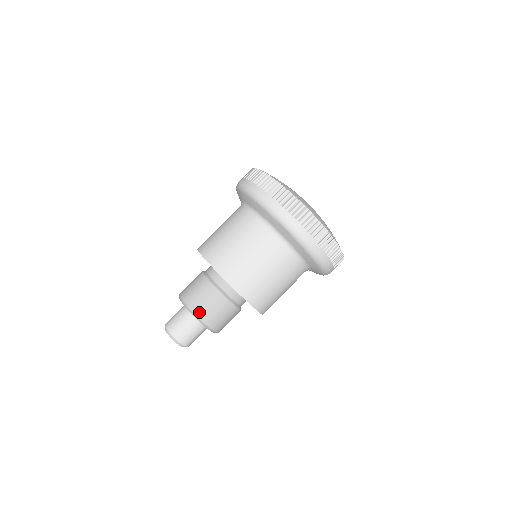
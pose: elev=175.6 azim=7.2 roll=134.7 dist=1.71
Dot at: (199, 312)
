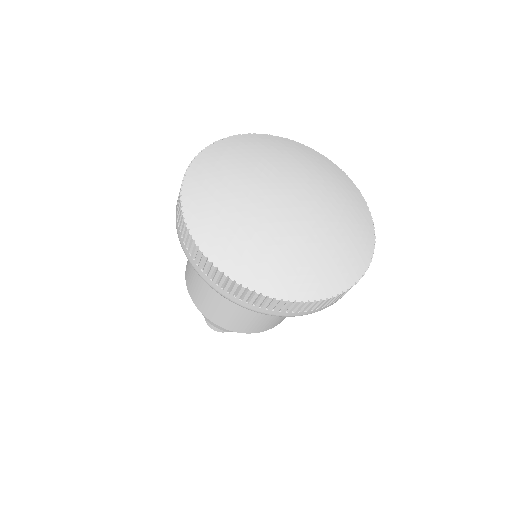
Dot at: occluded
